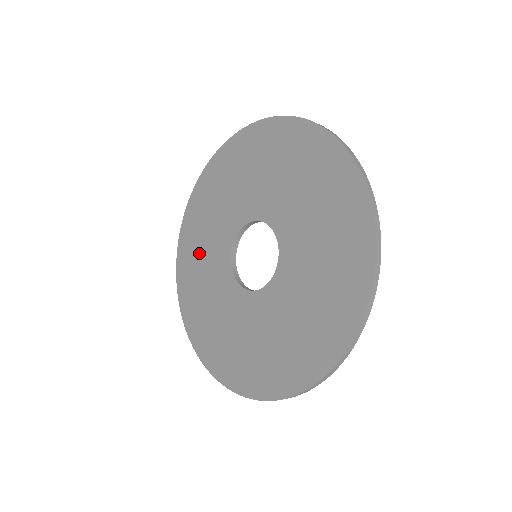
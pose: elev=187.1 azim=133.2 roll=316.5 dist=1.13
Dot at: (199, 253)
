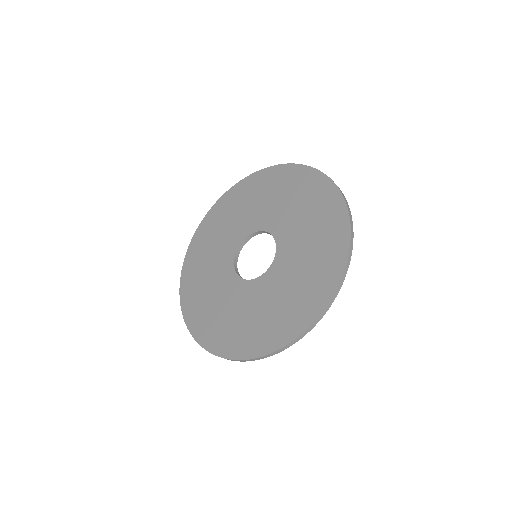
Dot at: (219, 315)
